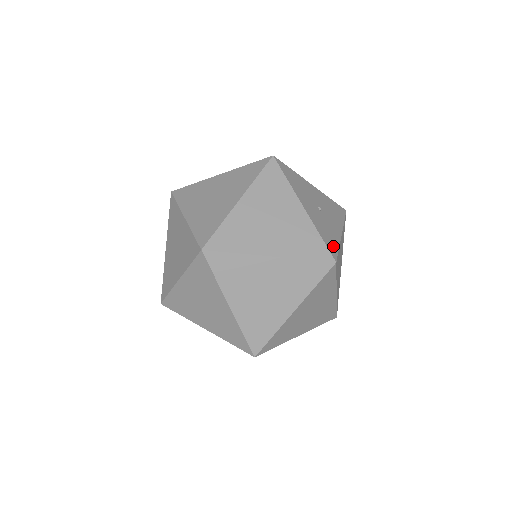
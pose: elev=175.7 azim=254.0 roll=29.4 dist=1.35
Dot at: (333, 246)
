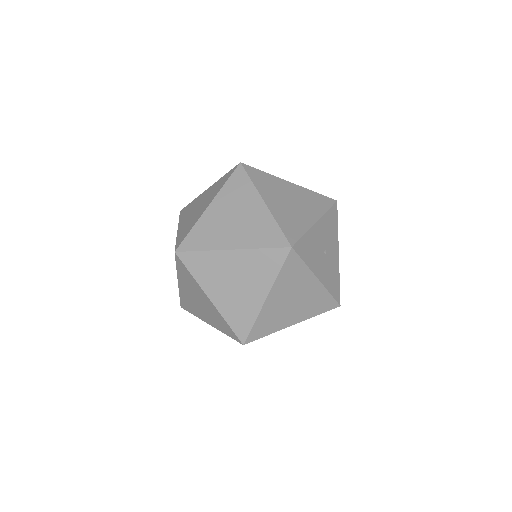
Dot at: (337, 288)
